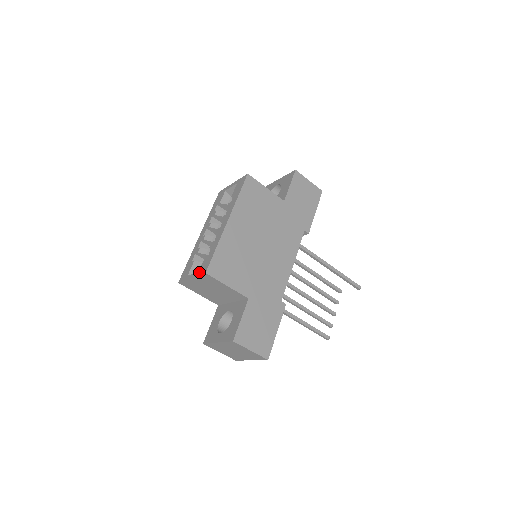
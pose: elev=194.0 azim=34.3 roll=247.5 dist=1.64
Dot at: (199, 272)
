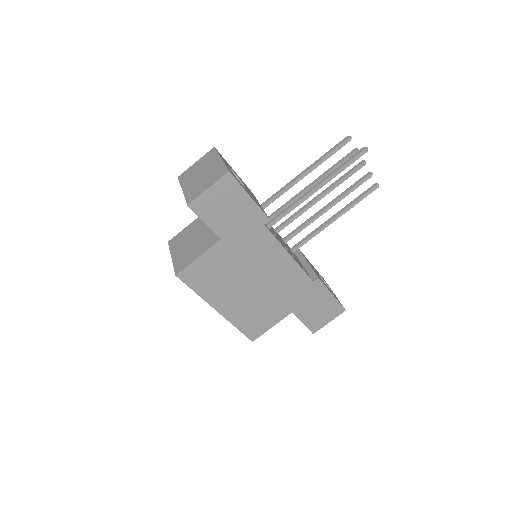
Dot at: occluded
